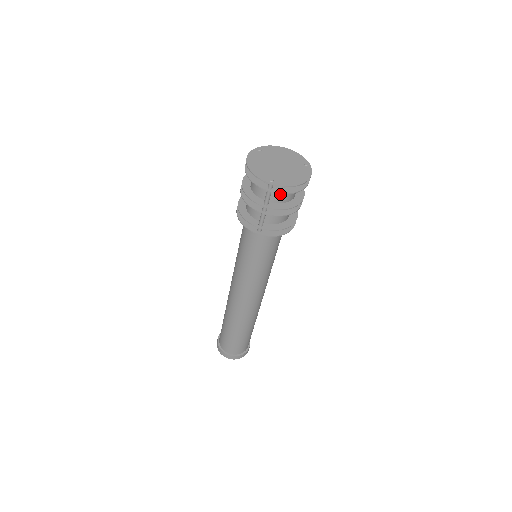
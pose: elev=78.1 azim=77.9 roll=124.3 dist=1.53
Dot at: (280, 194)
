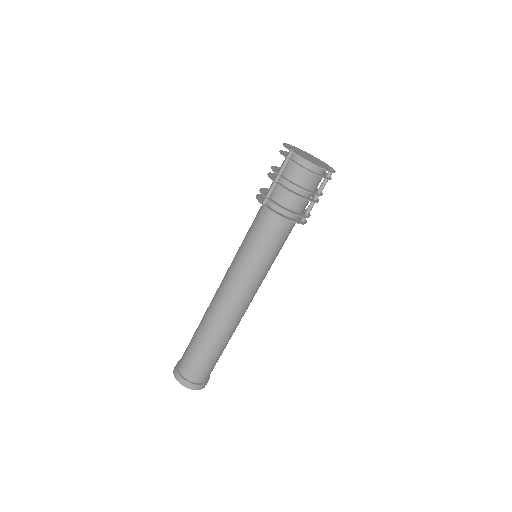
Dot at: (295, 171)
